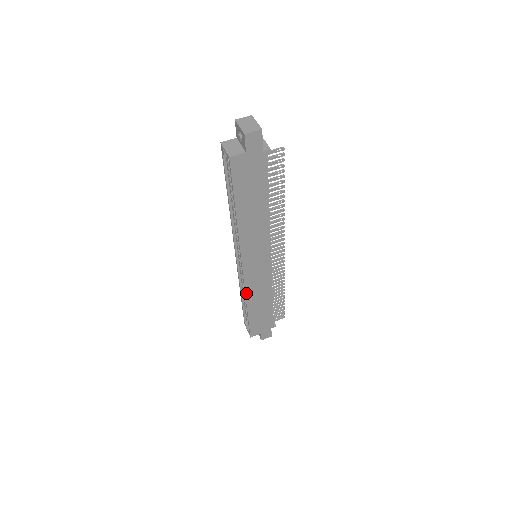
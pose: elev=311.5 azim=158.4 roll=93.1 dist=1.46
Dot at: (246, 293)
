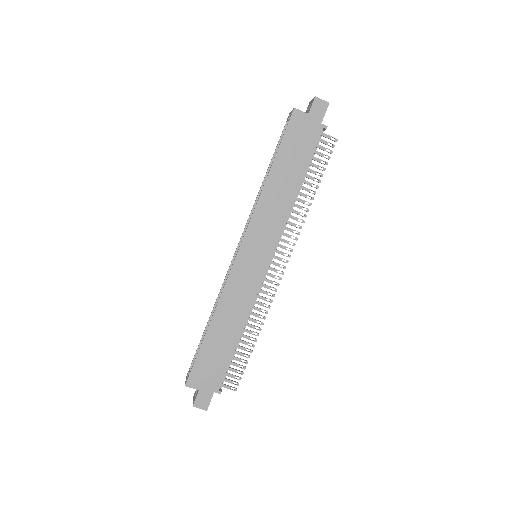
Dot at: (222, 294)
